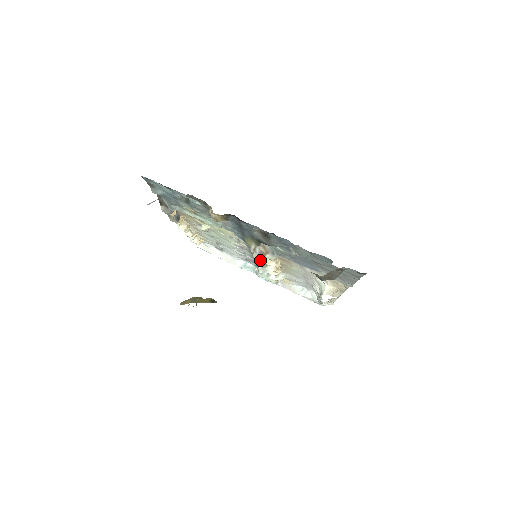
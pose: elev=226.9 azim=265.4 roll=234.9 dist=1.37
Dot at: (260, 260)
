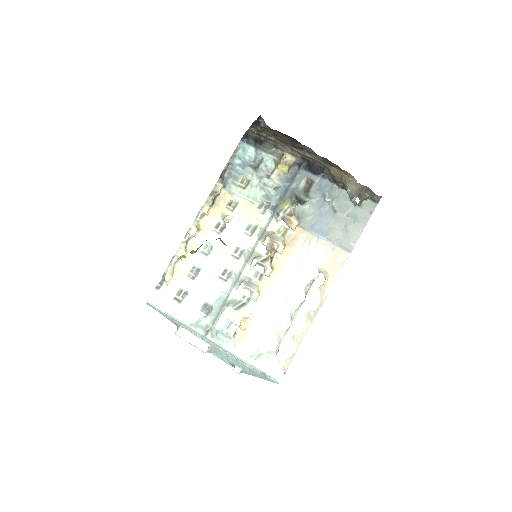
Dot at: (273, 238)
